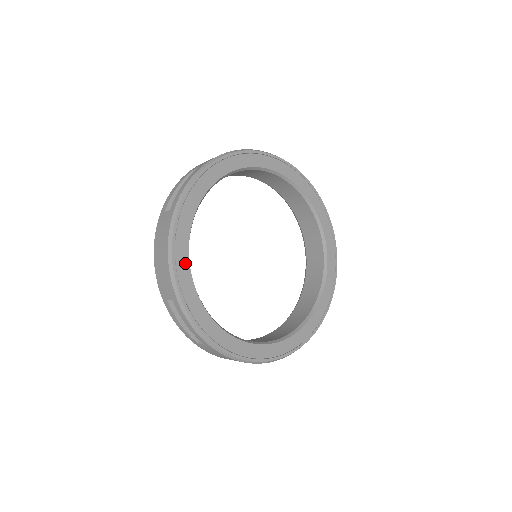
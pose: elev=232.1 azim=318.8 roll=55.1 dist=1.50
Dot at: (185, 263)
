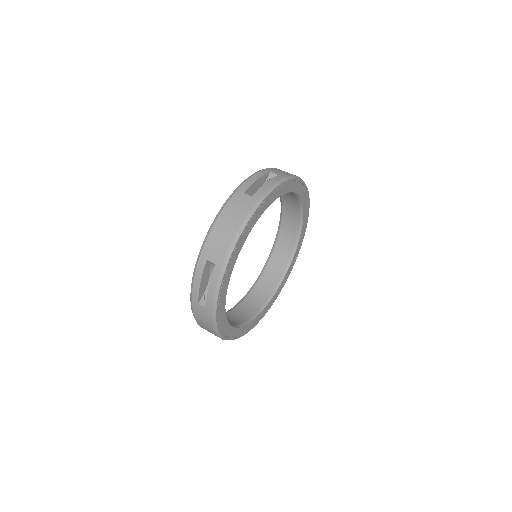
Dot at: (242, 244)
